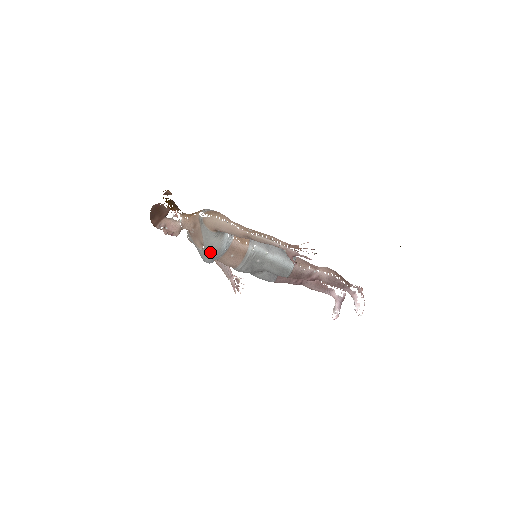
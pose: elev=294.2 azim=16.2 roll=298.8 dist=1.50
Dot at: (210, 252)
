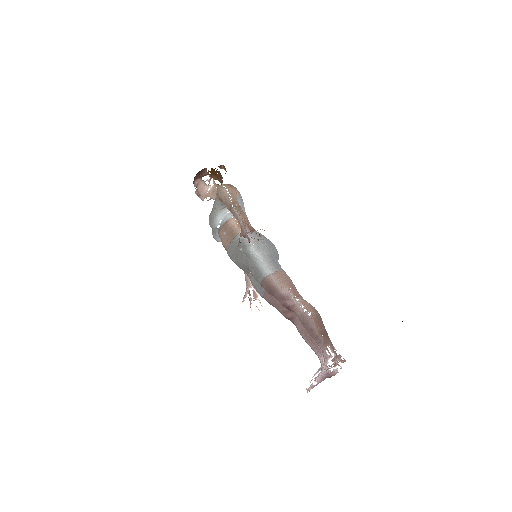
Dot at: (209, 219)
